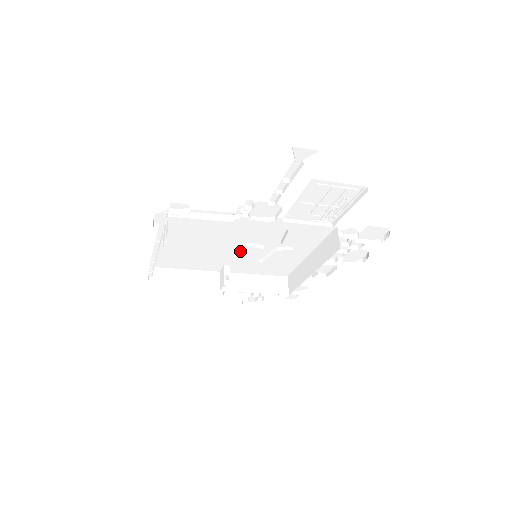
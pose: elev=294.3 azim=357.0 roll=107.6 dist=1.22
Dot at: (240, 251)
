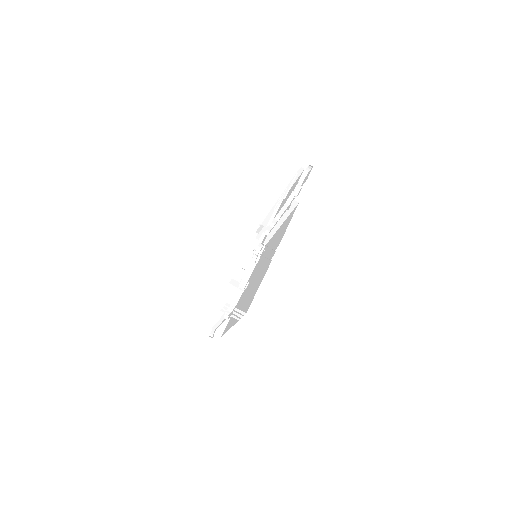
Dot at: (246, 265)
